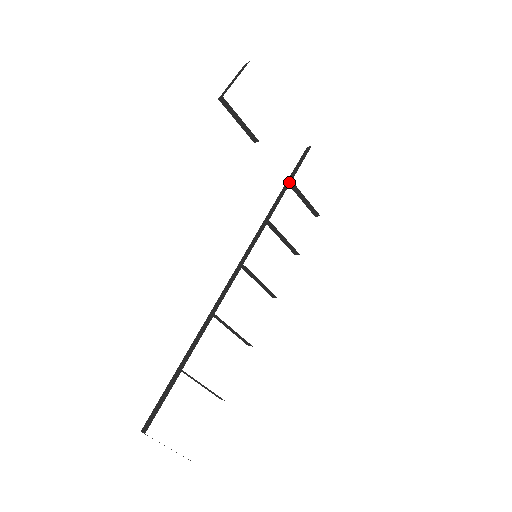
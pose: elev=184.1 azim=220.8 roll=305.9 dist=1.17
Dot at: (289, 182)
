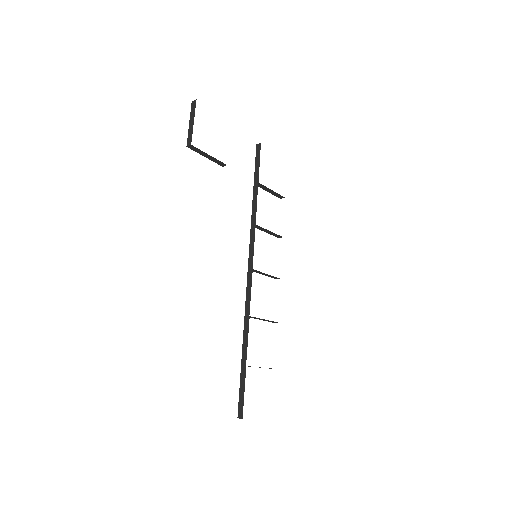
Dot at: (256, 184)
